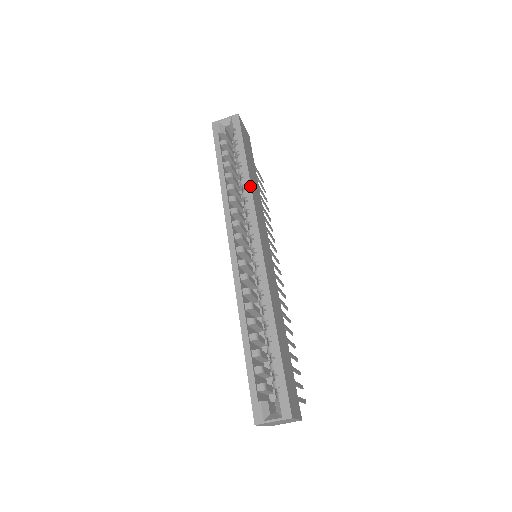
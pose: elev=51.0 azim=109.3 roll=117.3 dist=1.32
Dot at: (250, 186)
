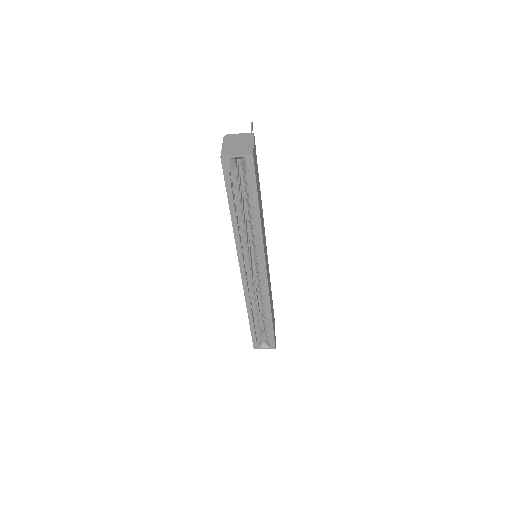
Dot at: (261, 231)
